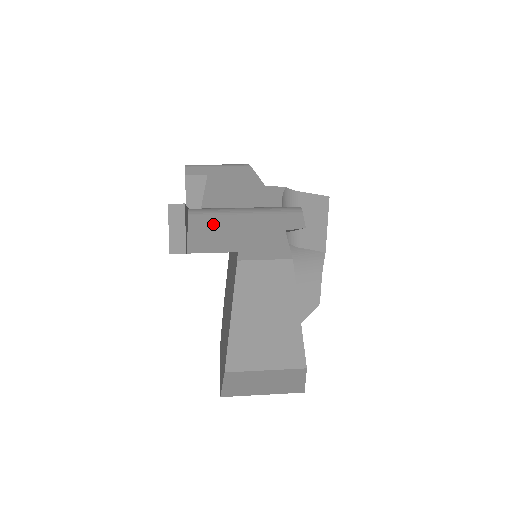
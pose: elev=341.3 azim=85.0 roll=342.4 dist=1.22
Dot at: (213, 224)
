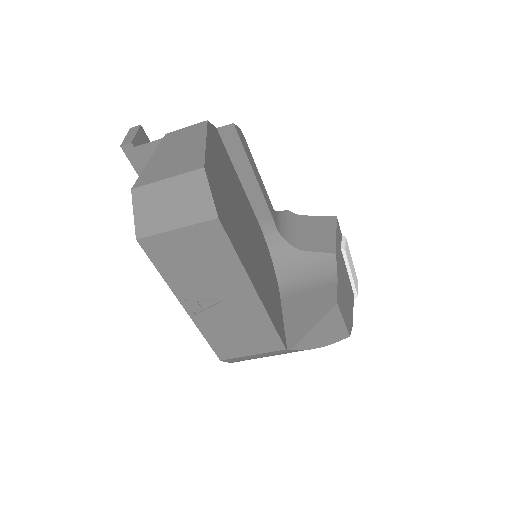
Dot at: occluded
